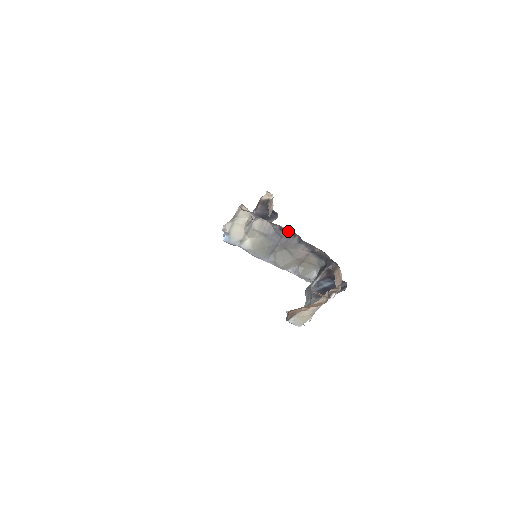
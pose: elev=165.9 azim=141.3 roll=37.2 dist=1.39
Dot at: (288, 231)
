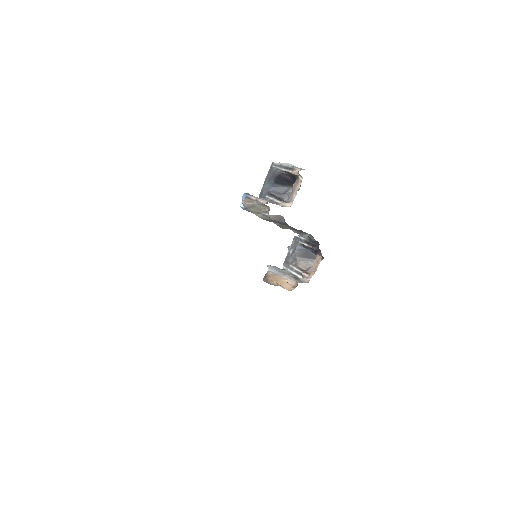
Dot at: occluded
